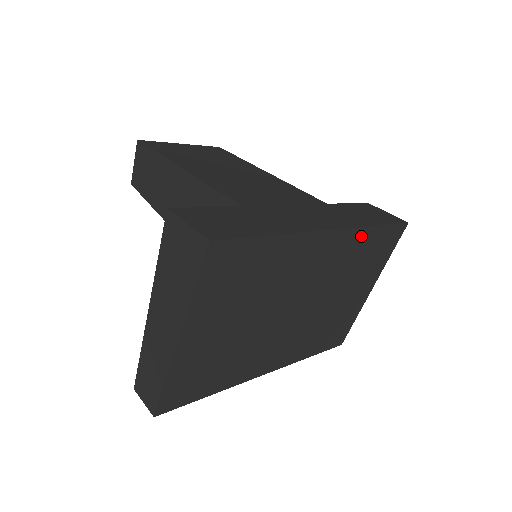
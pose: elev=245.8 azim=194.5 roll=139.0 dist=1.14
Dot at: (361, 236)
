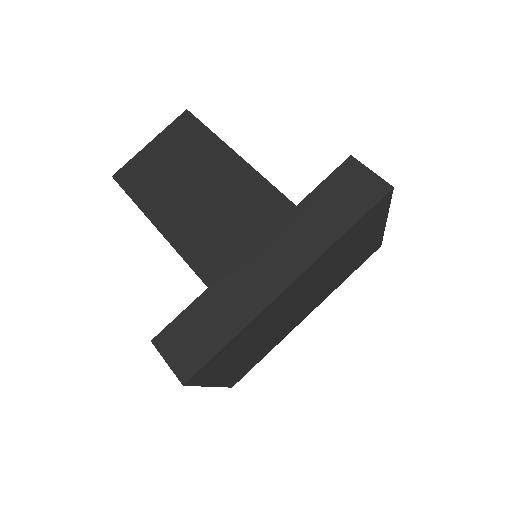
Dot at: (332, 249)
